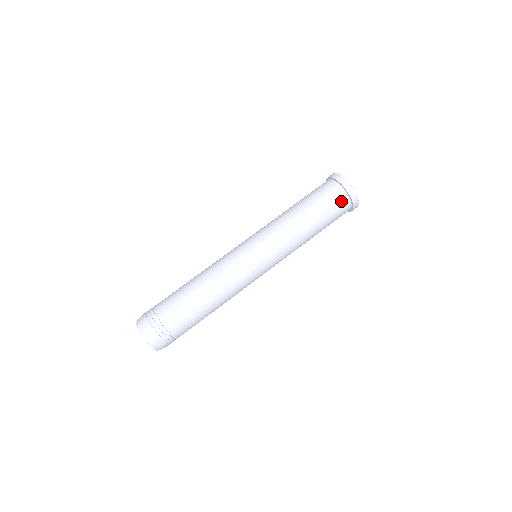
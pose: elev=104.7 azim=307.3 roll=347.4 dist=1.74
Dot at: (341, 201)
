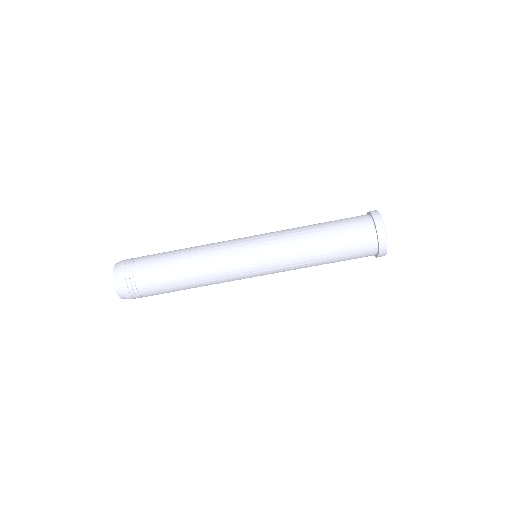
Dot at: (367, 256)
